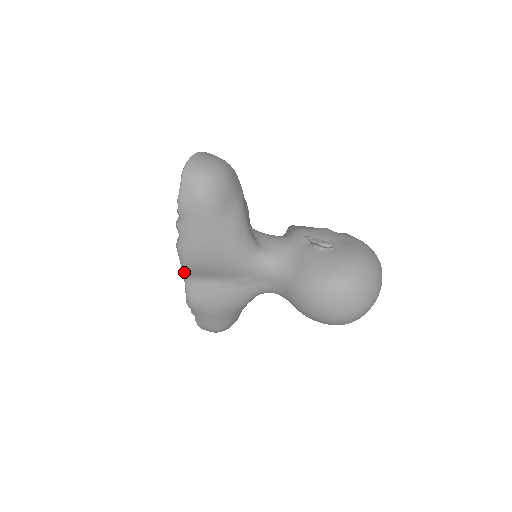
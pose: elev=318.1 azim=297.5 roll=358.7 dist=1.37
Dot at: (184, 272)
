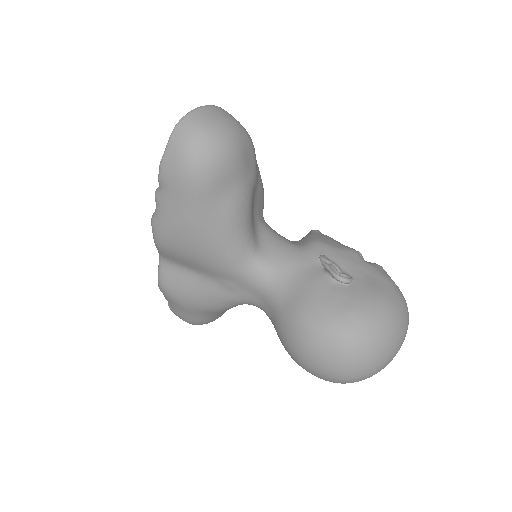
Dot at: (158, 251)
